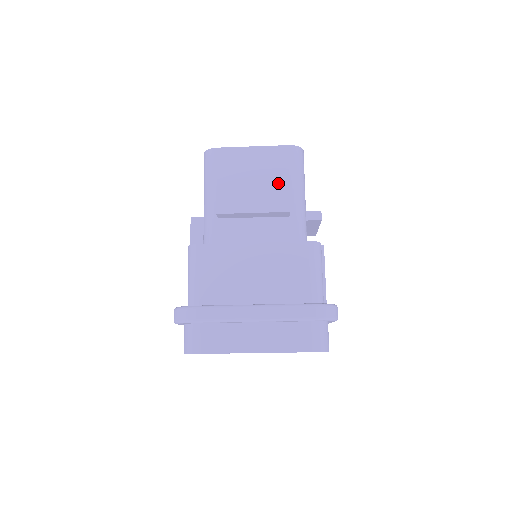
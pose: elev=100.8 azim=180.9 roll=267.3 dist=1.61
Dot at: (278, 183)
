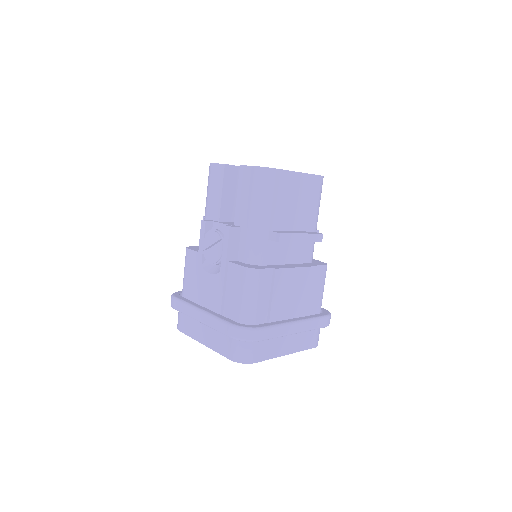
Dot at: (310, 210)
